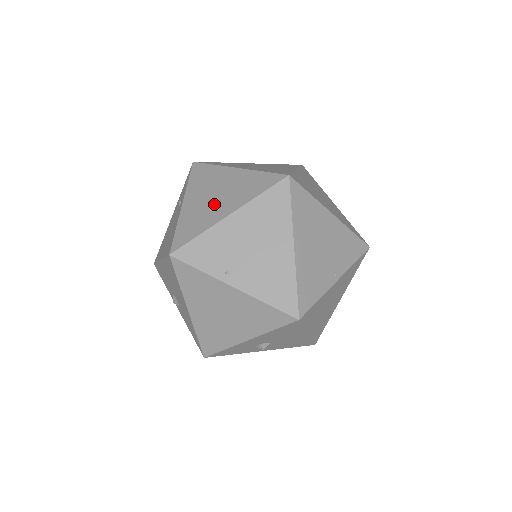
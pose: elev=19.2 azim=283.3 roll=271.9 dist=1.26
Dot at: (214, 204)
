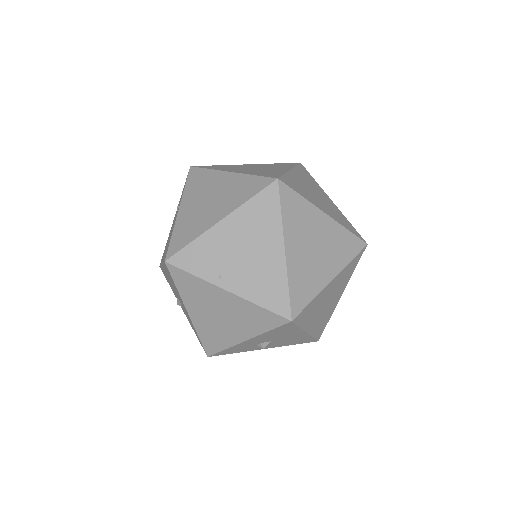
Dot at: (207, 209)
